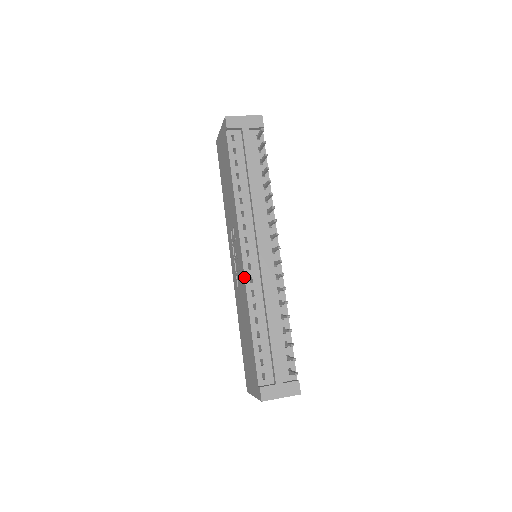
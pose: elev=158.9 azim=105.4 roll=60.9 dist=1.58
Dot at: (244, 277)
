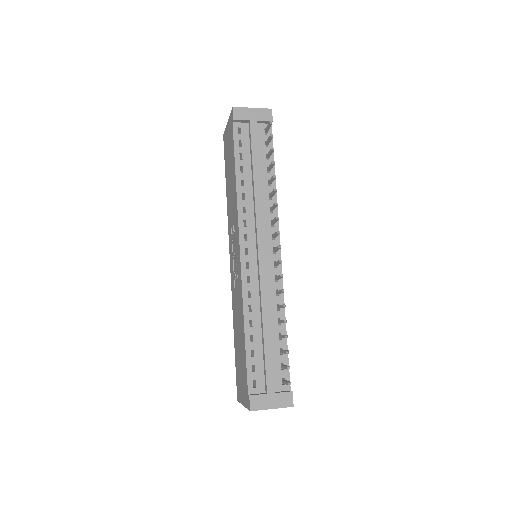
Dot at: (241, 276)
